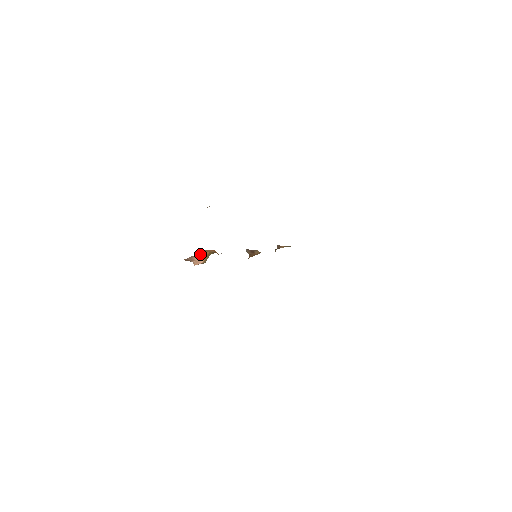
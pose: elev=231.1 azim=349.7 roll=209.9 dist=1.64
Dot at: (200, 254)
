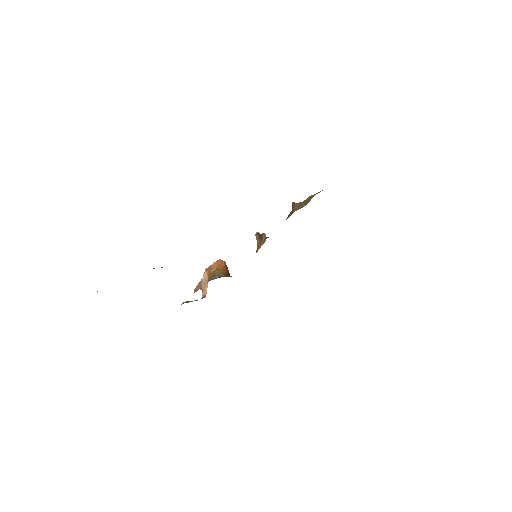
Dot at: (205, 276)
